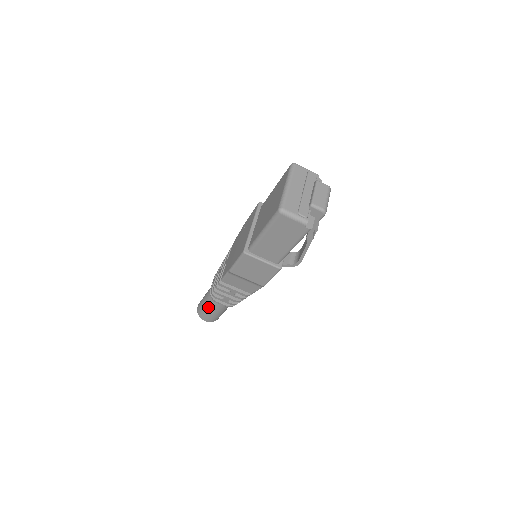
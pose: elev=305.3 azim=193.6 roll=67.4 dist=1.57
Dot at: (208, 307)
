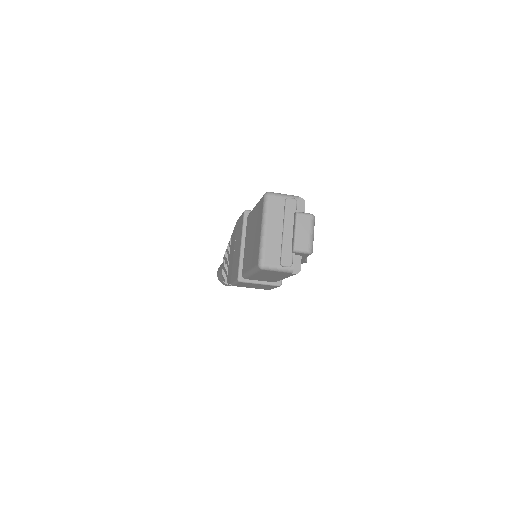
Dot at: occluded
